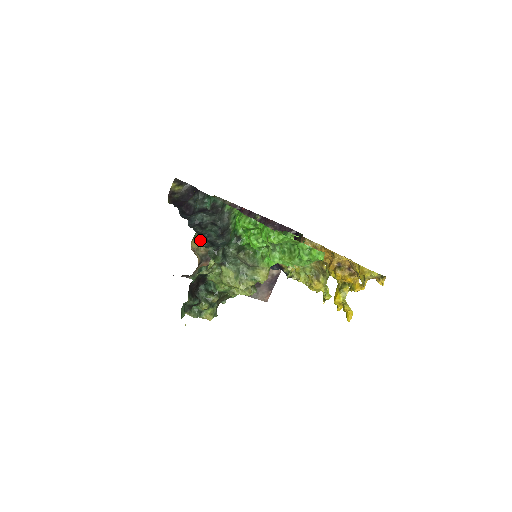
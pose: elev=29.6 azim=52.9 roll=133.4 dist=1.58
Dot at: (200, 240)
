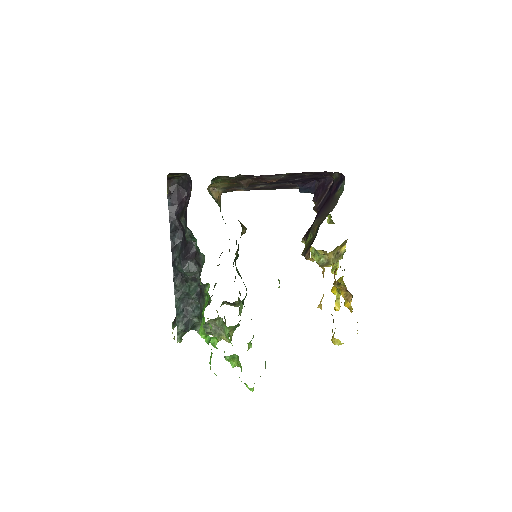
Dot at: (219, 182)
